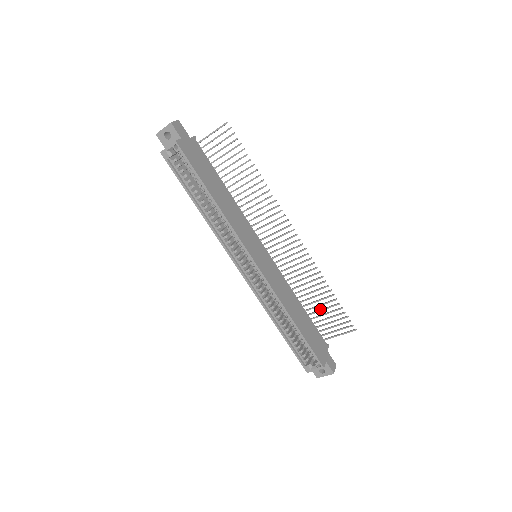
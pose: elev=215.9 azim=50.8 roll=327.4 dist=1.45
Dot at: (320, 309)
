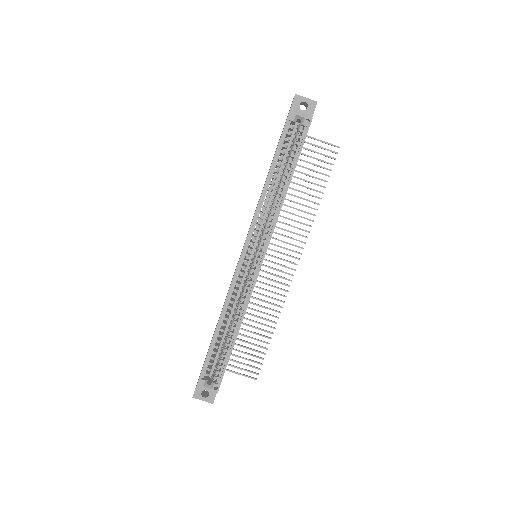
Dot at: occluded
